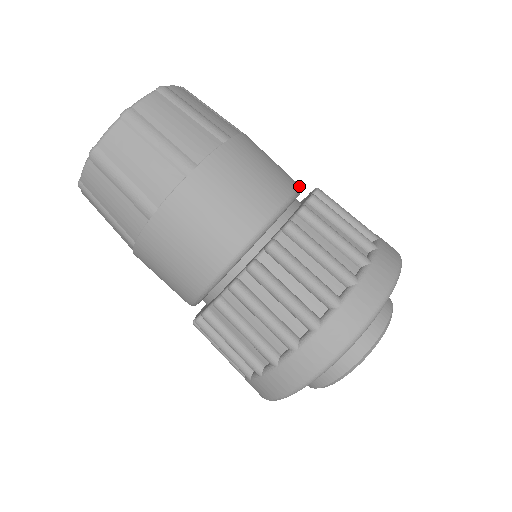
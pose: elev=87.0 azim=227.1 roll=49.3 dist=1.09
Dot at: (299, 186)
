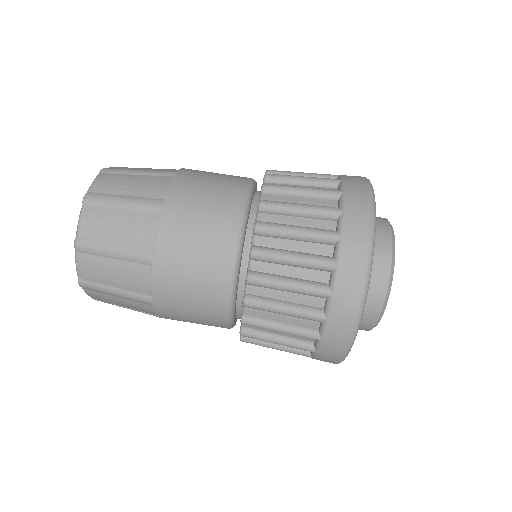
Dot at: (247, 190)
